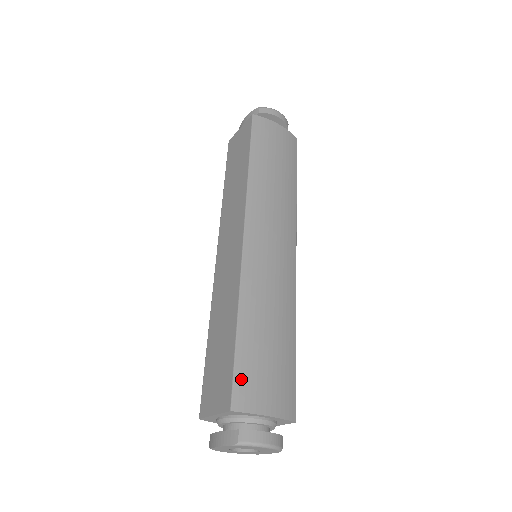
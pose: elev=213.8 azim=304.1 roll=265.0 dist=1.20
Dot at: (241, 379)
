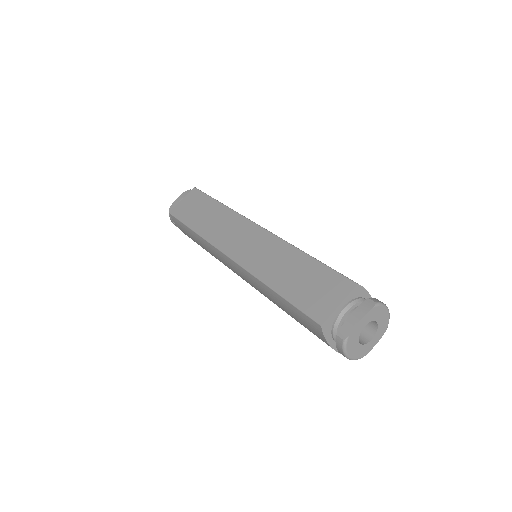
Dot at: (342, 274)
